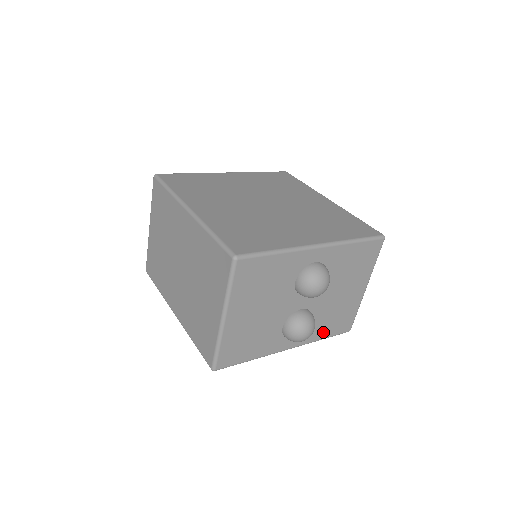
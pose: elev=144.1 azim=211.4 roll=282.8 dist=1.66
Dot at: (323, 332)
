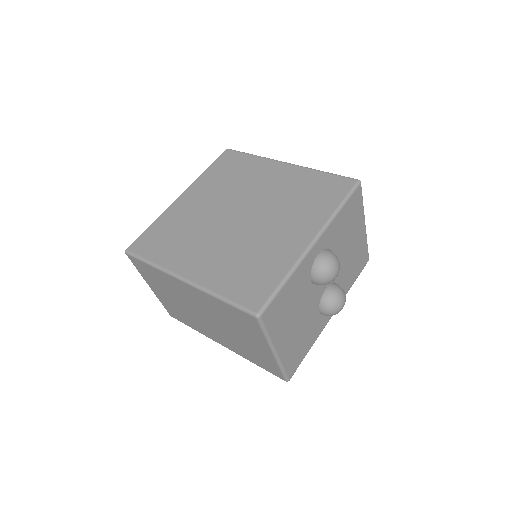
Dot at: (350, 282)
